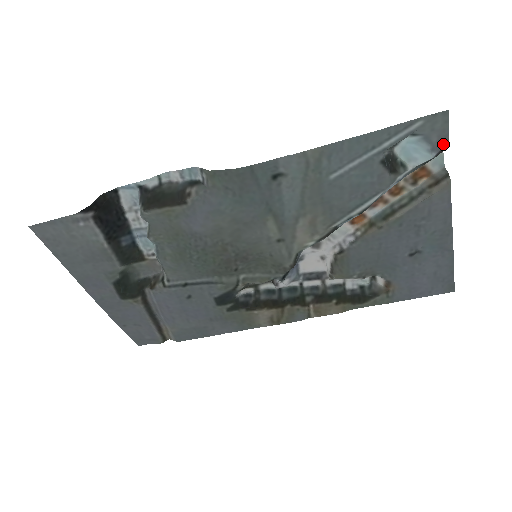
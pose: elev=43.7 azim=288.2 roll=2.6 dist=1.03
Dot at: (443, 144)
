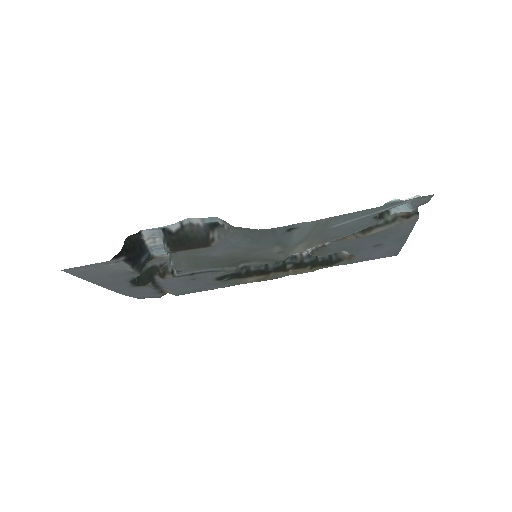
Dot at: (422, 204)
